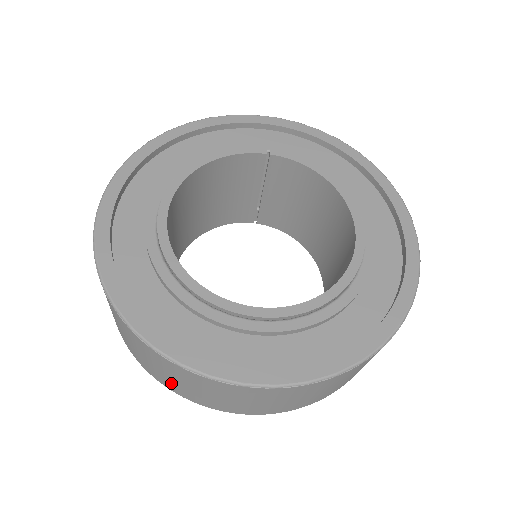
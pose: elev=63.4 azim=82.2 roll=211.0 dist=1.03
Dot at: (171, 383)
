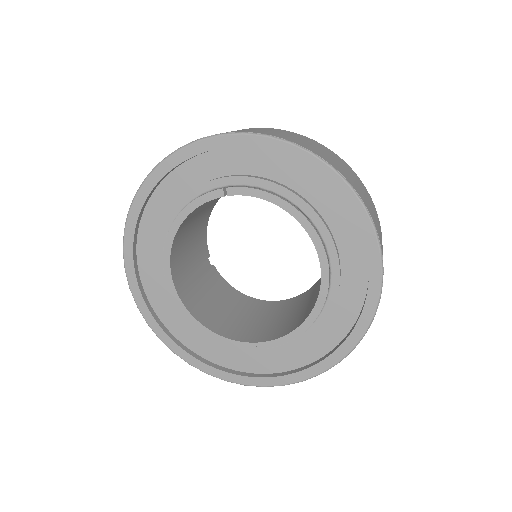
Dot at: occluded
